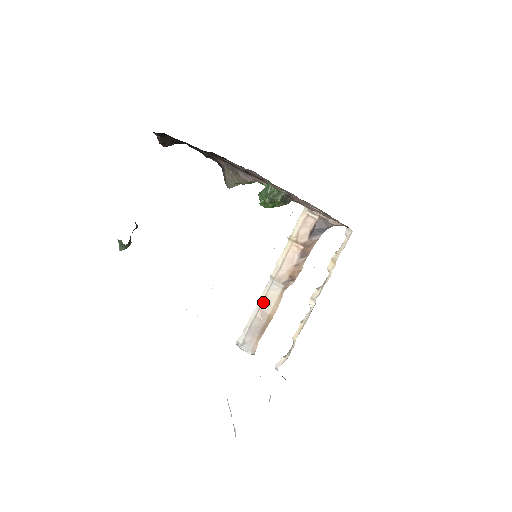
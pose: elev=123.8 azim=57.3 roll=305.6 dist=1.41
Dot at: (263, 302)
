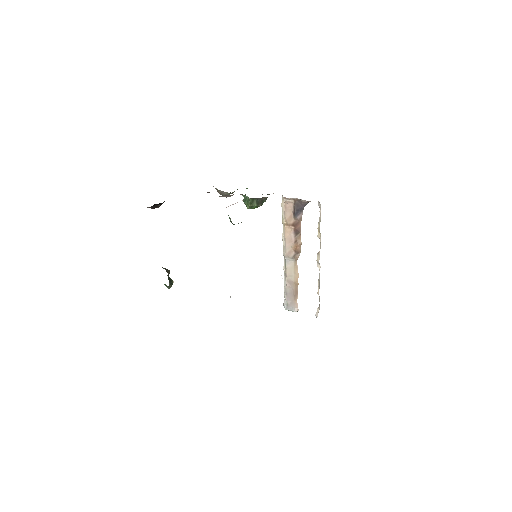
Dot at: (286, 275)
